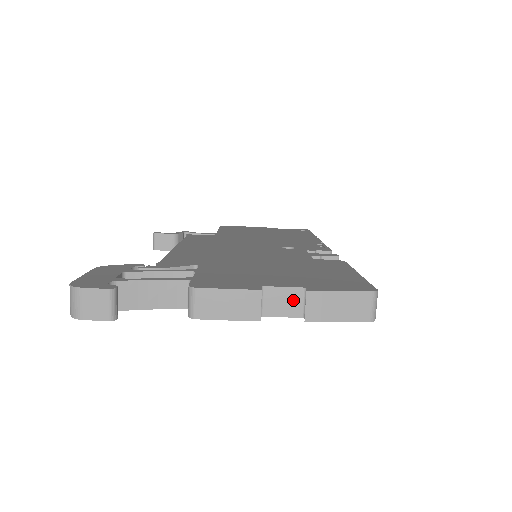
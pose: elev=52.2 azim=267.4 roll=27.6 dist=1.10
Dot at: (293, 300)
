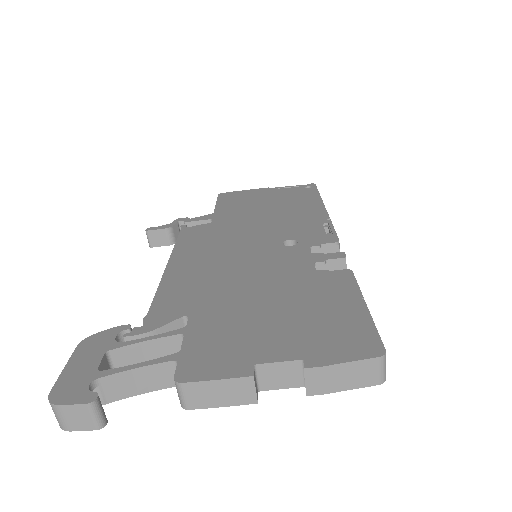
Dot at: (291, 372)
